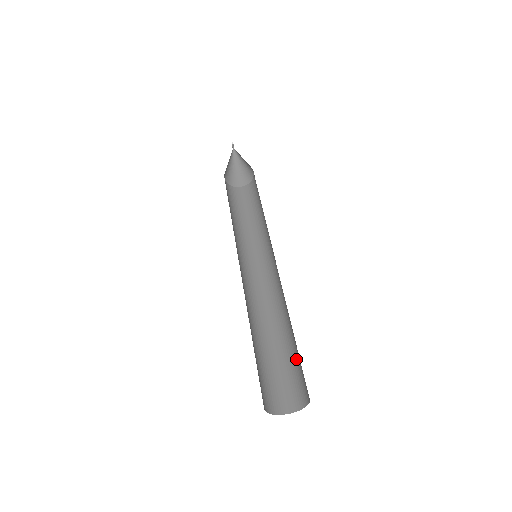
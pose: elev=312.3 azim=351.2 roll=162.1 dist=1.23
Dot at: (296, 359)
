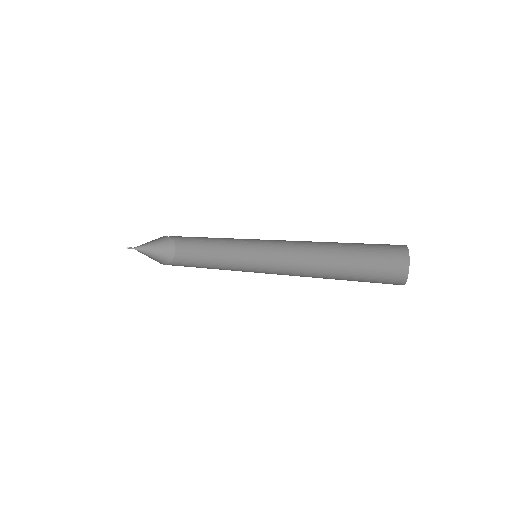
Dot at: (364, 273)
